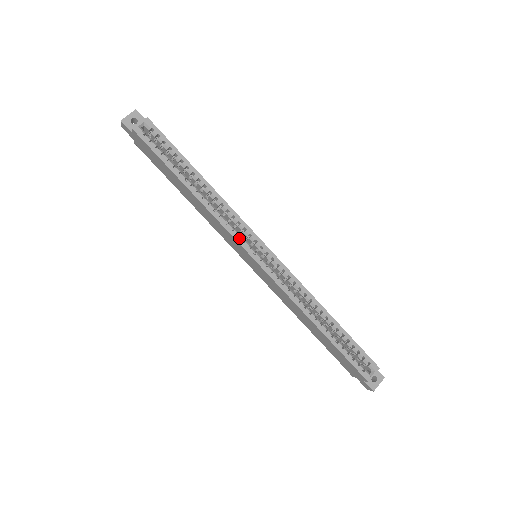
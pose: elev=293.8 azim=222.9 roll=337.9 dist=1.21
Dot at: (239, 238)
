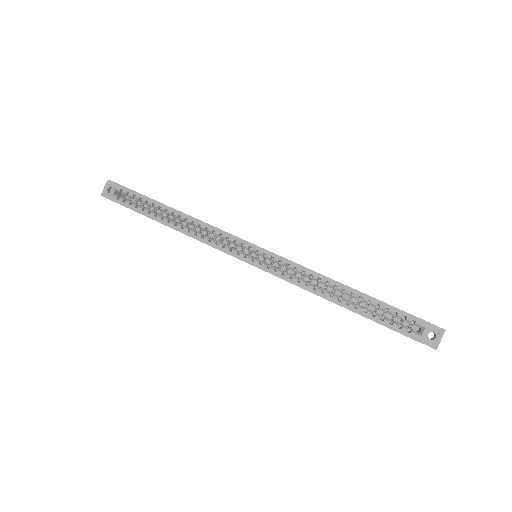
Dot at: (226, 249)
